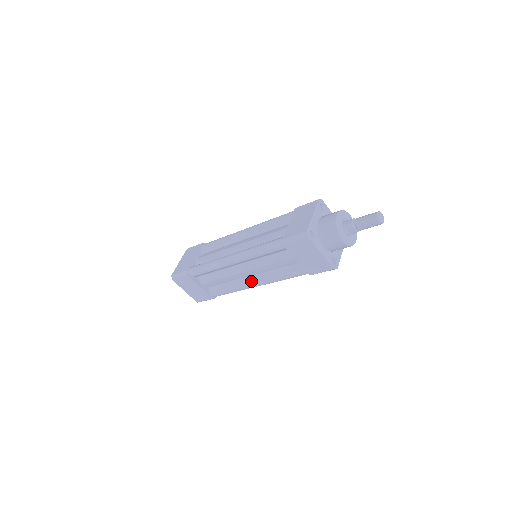
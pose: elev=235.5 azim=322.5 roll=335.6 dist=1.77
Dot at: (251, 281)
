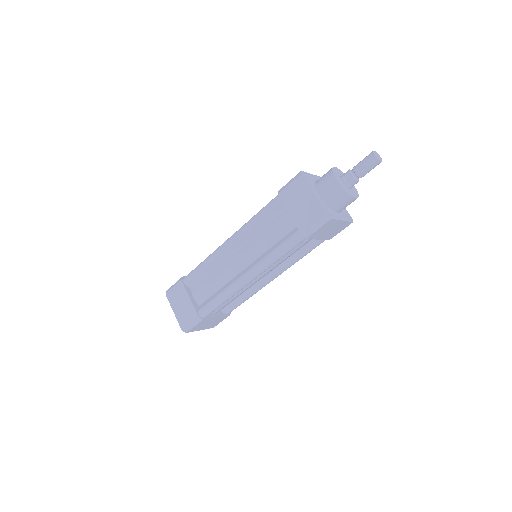
Dot at: (243, 273)
